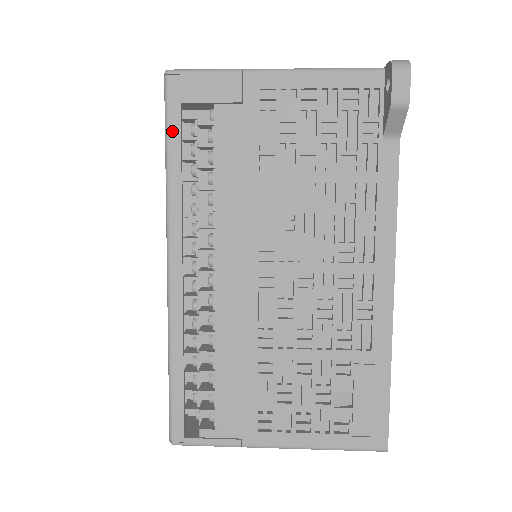
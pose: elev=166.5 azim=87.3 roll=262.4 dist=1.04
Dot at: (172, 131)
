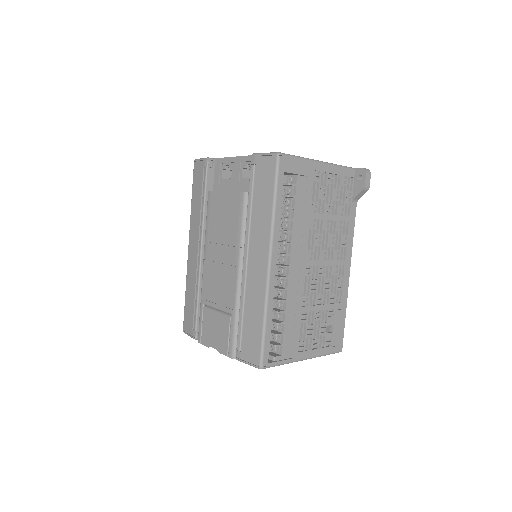
Dot at: (279, 187)
